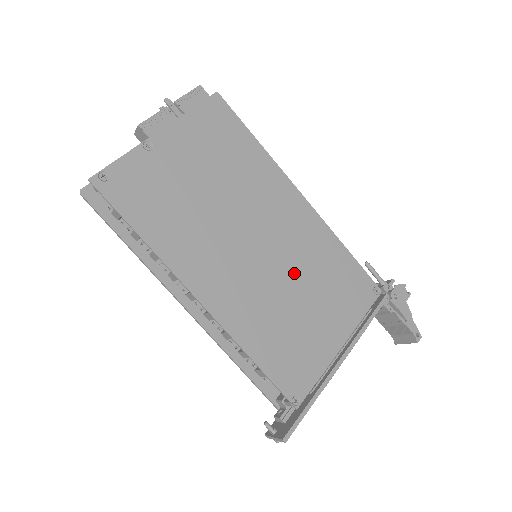
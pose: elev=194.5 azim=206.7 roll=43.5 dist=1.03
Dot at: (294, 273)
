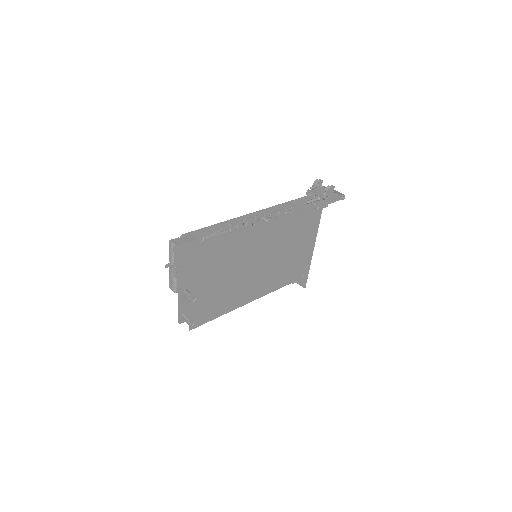
Dot at: (279, 251)
